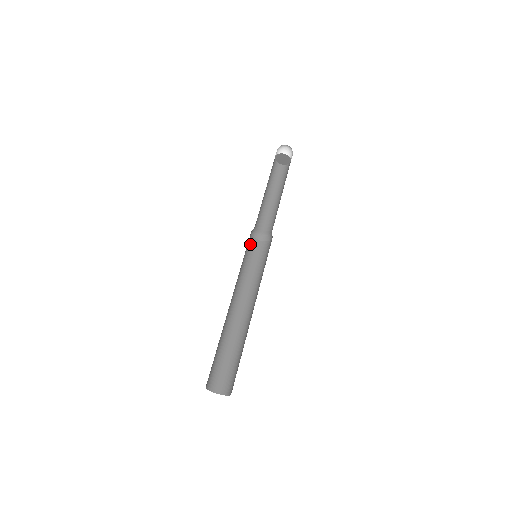
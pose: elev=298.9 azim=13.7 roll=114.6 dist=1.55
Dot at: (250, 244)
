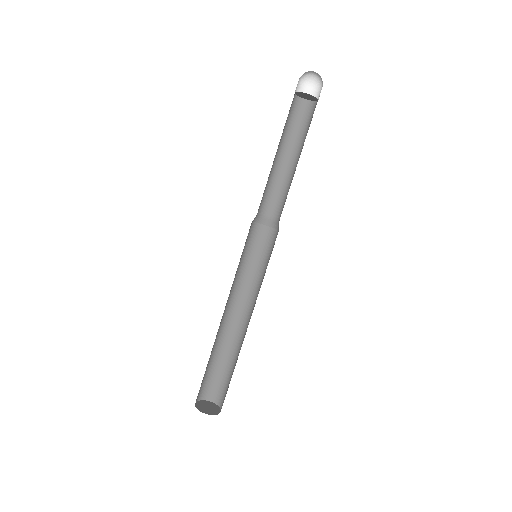
Dot at: (254, 234)
